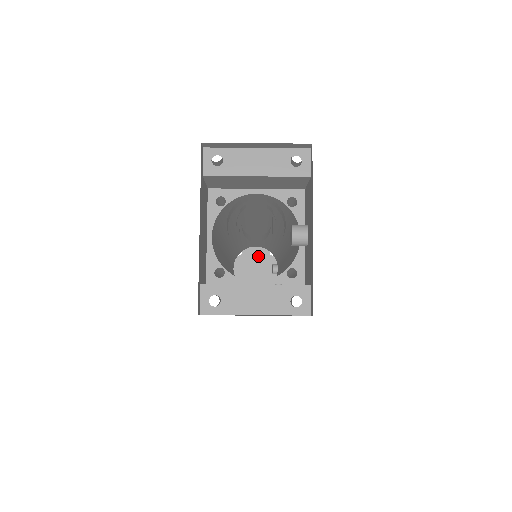
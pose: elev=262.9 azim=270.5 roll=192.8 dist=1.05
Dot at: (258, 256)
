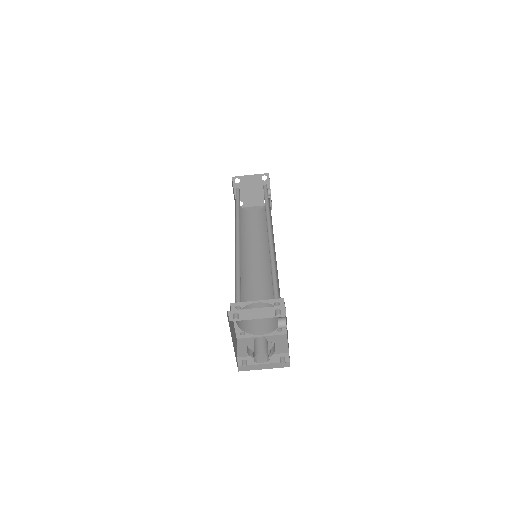
Dot at: (253, 182)
